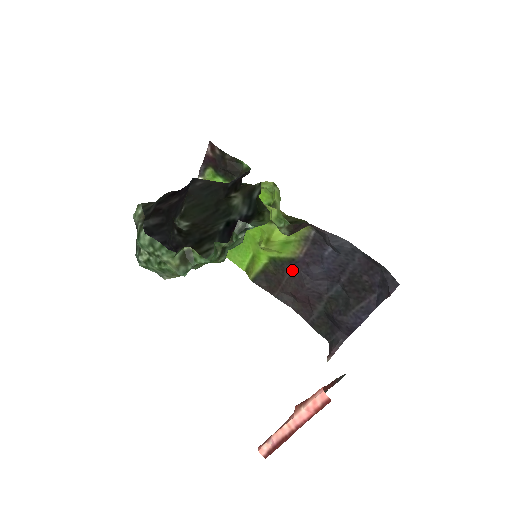
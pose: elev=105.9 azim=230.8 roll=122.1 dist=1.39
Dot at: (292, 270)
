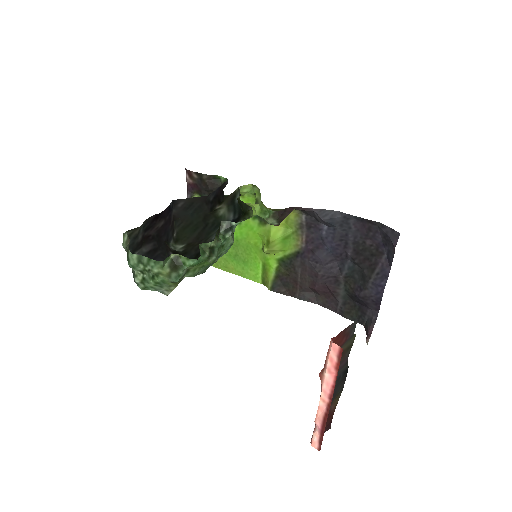
Dot at: (301, 263)
